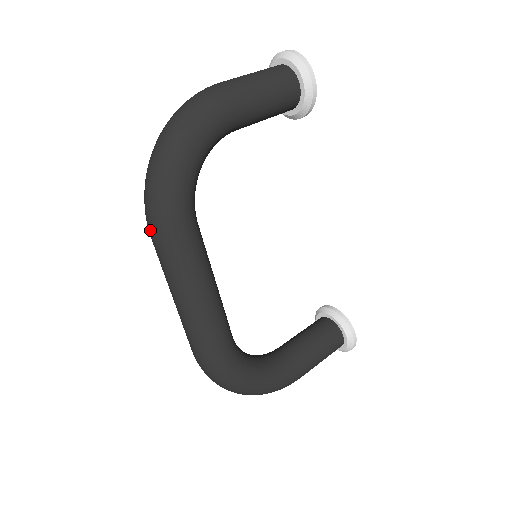
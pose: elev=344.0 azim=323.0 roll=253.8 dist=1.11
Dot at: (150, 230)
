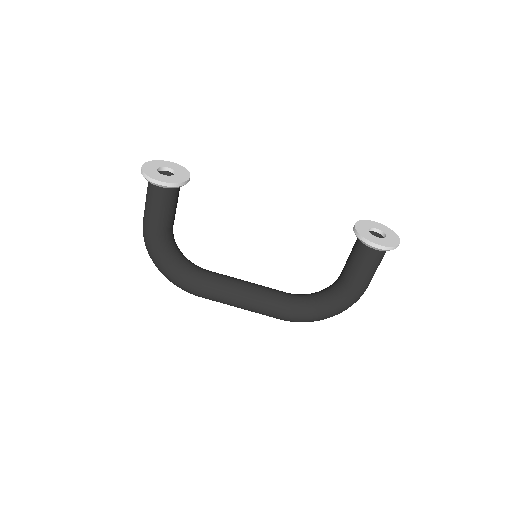
Dot at: occluded
